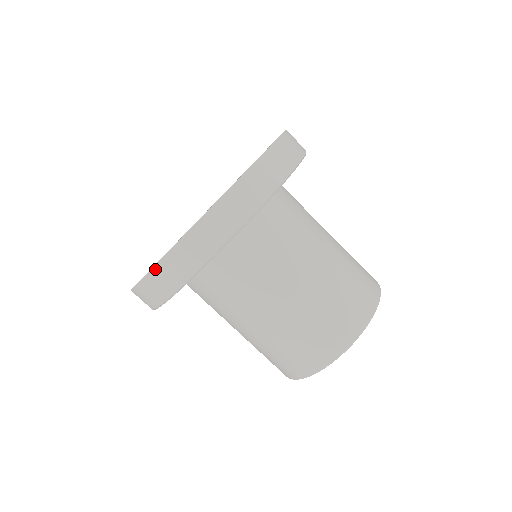
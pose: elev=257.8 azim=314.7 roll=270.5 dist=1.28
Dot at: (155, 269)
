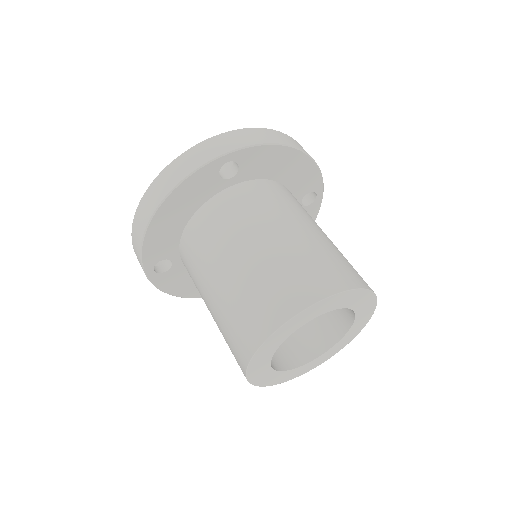
Dot at: (165, 169)
